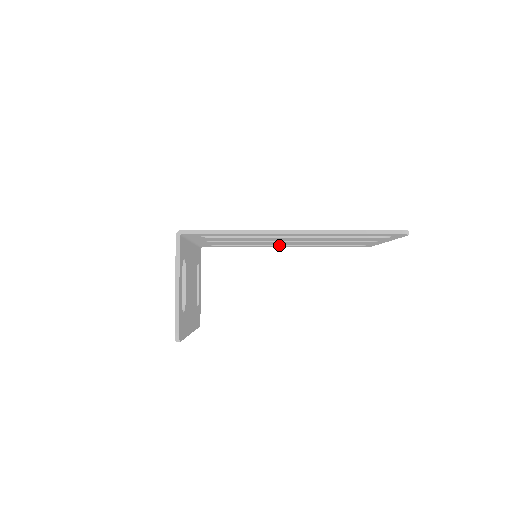
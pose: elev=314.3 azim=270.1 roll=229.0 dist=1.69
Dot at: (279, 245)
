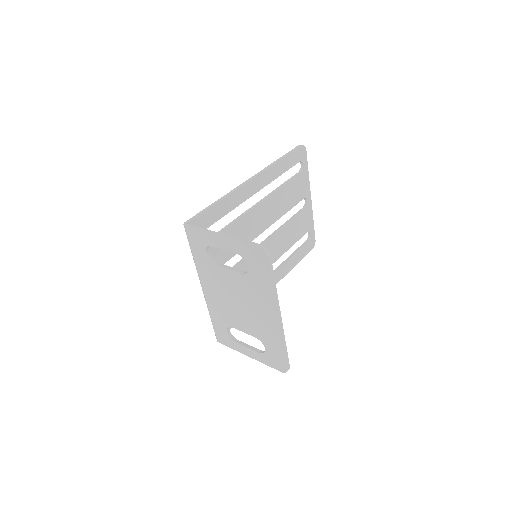
Dot at: occluded
